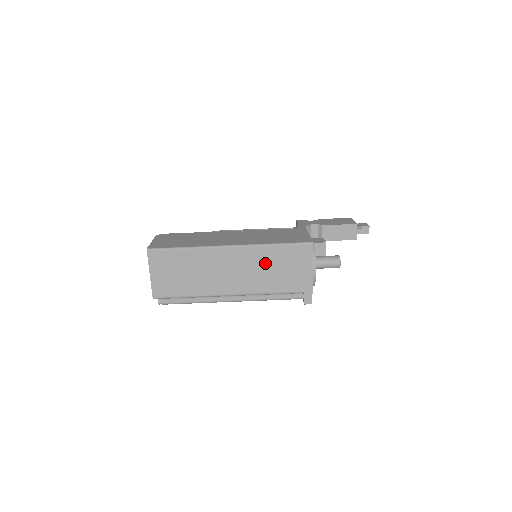
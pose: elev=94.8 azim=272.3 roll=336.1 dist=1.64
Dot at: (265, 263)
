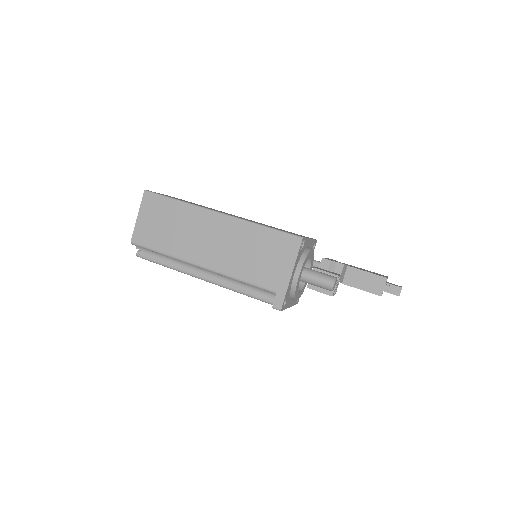
Dot at: (247, 243)
